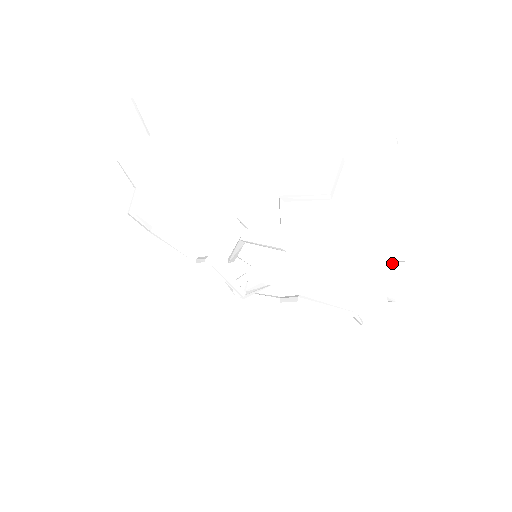
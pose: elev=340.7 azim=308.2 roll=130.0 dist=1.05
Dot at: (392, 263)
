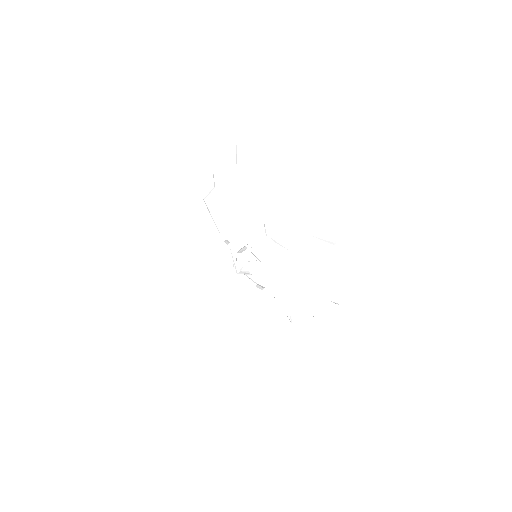
Dot at: (328, 300)
